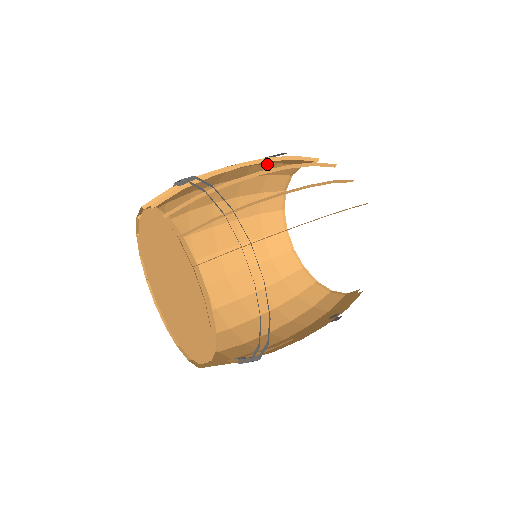
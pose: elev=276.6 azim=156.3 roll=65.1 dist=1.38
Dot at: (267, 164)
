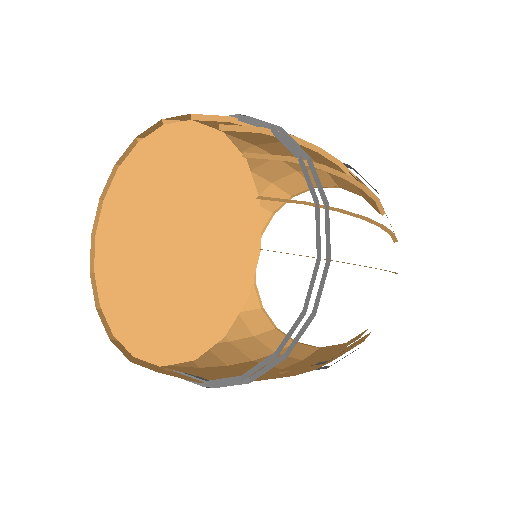
Dot at: (262, 178)
